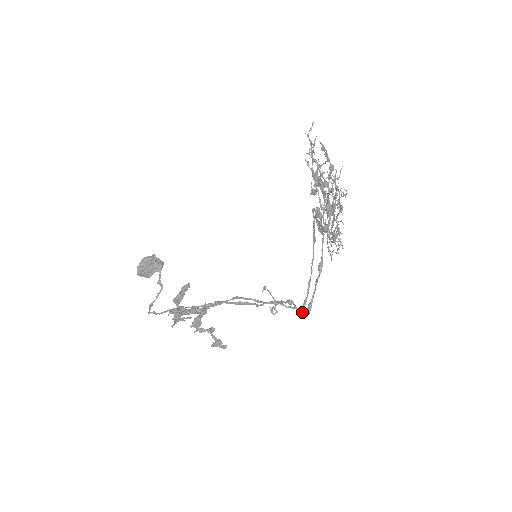
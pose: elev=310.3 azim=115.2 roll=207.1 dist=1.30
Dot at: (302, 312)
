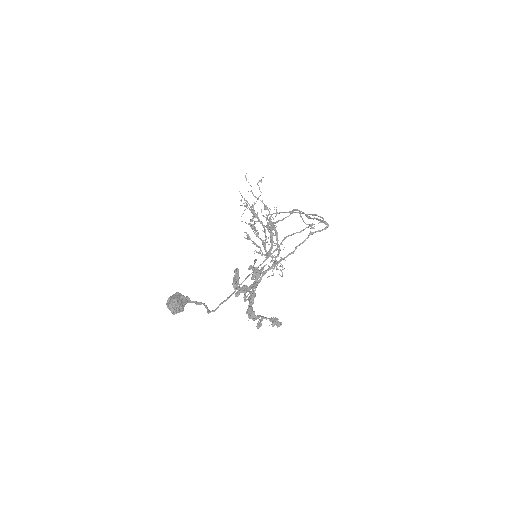
Dot at: (324, 228)
